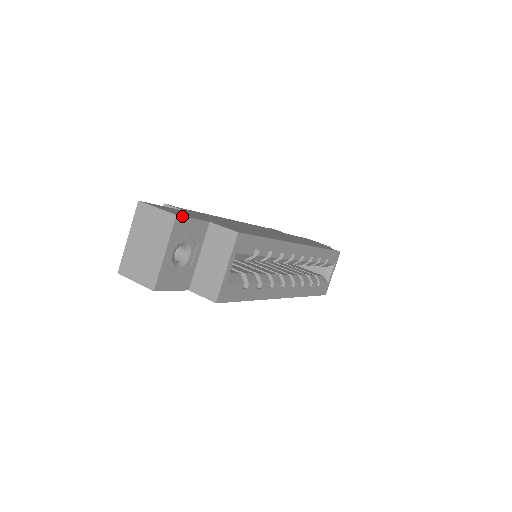
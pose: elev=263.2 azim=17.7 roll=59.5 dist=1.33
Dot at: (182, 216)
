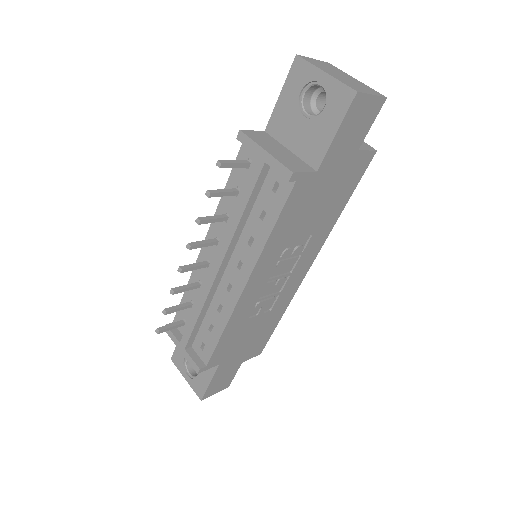
Dot at: occluded
